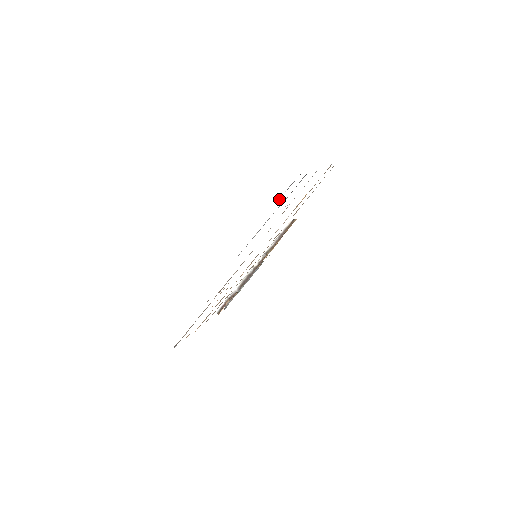
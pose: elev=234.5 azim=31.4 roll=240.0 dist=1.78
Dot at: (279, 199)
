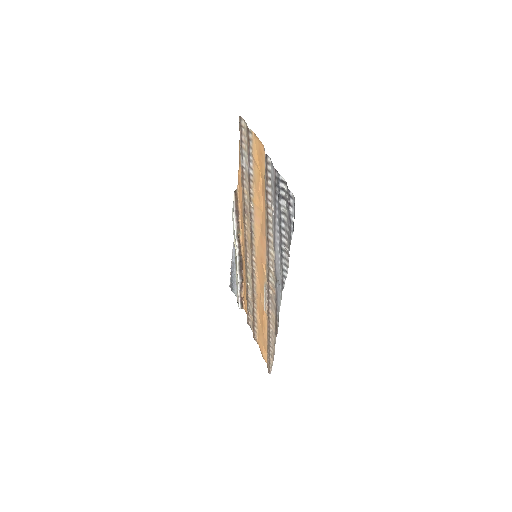
Dot at: (293, 226)
